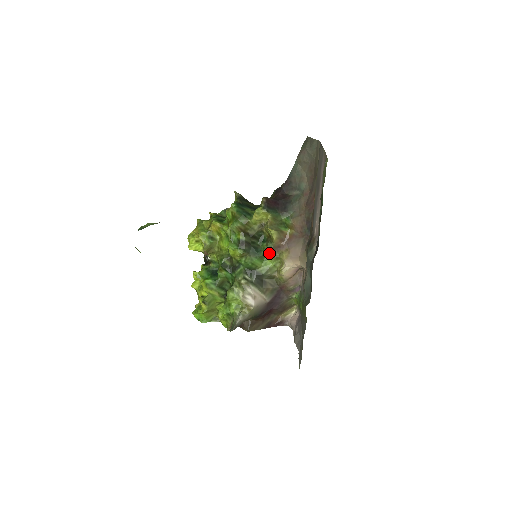
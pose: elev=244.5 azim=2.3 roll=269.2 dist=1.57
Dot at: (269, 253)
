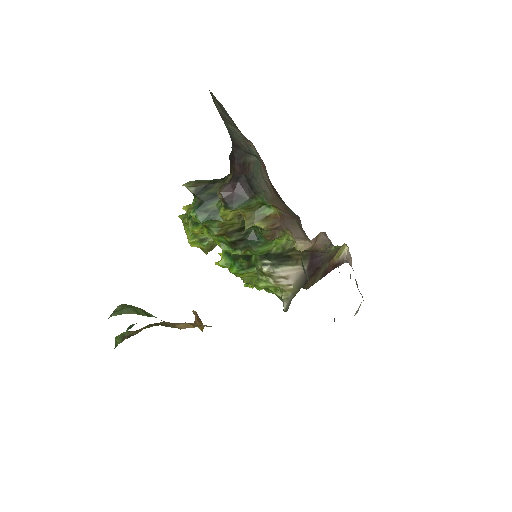
Dot at: (270, 239)
